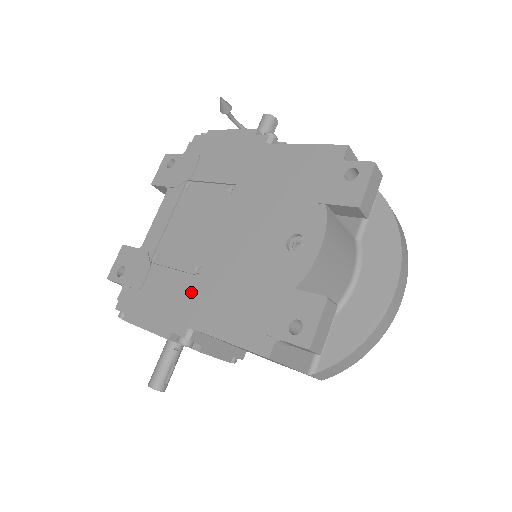
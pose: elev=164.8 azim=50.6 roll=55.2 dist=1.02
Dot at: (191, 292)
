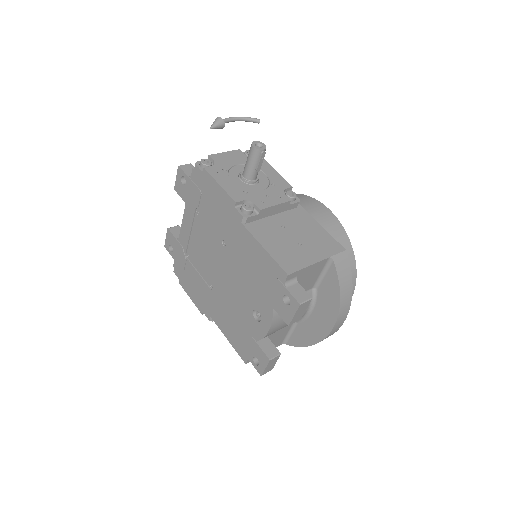
Dot at: (209, 297)
